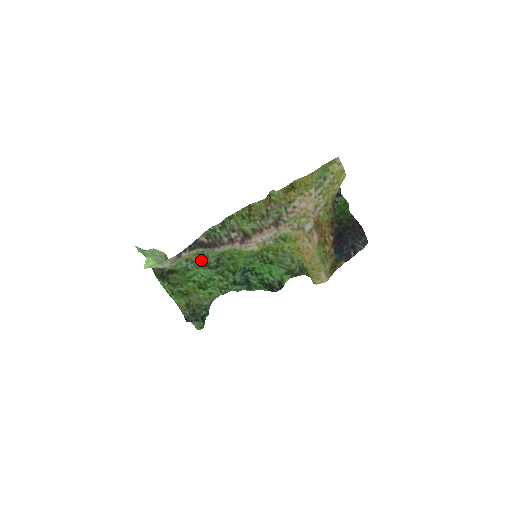
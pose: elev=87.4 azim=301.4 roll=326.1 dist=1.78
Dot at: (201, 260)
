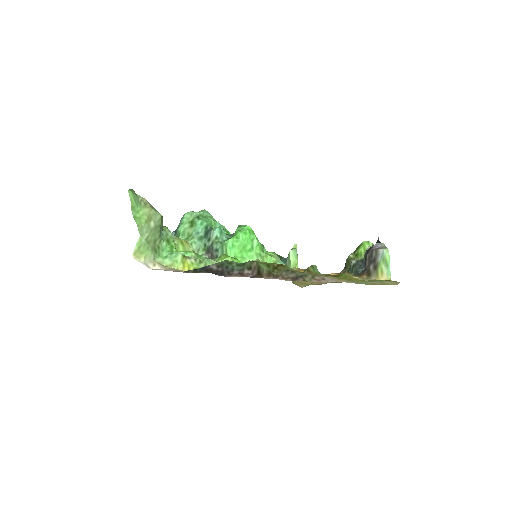
Dot at: (199, 259)
